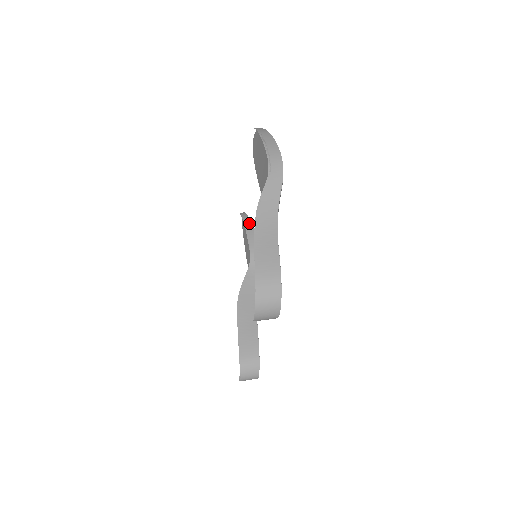
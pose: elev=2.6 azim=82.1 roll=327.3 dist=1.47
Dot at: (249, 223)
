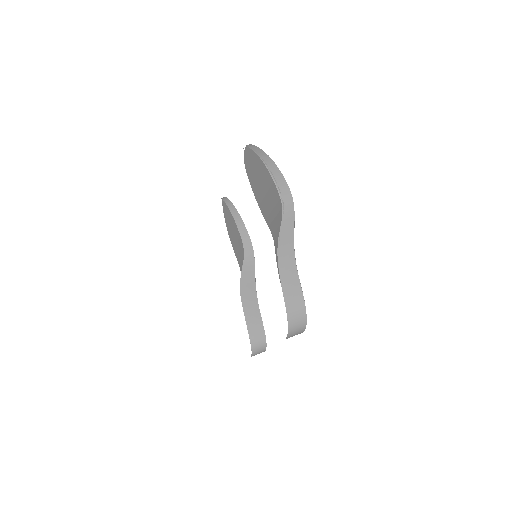
Dot at: (236, 213)
